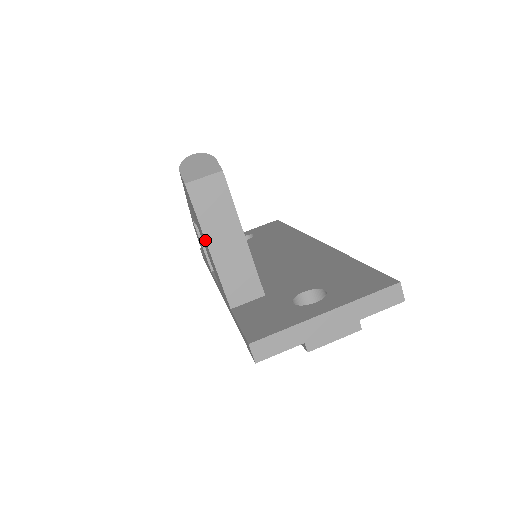
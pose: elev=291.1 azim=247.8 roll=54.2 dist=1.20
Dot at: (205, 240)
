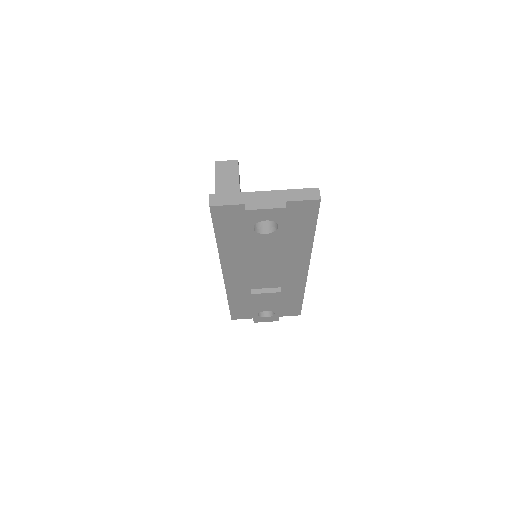
Dot at: (215, 189)
